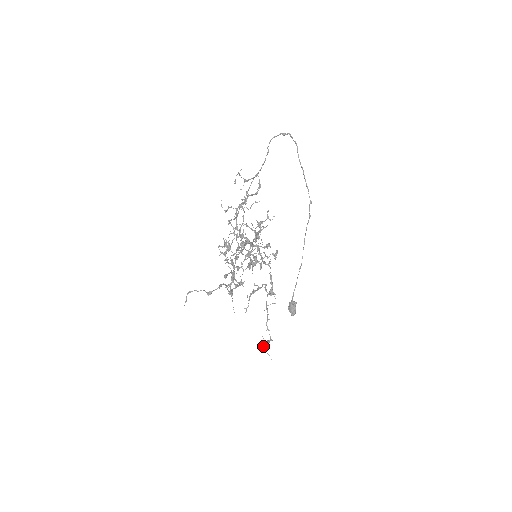
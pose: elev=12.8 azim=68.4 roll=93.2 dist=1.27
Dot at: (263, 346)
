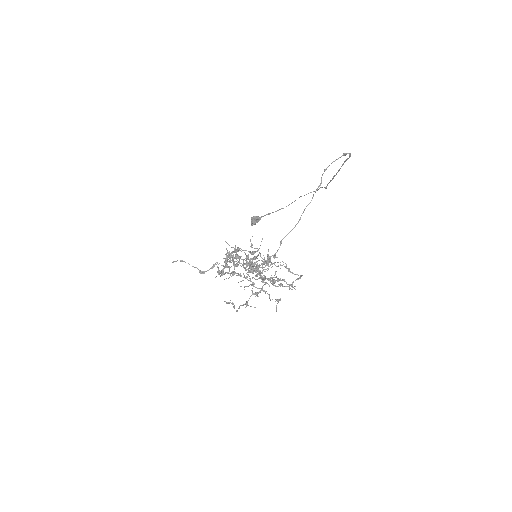
Dot at: (227, 302)
